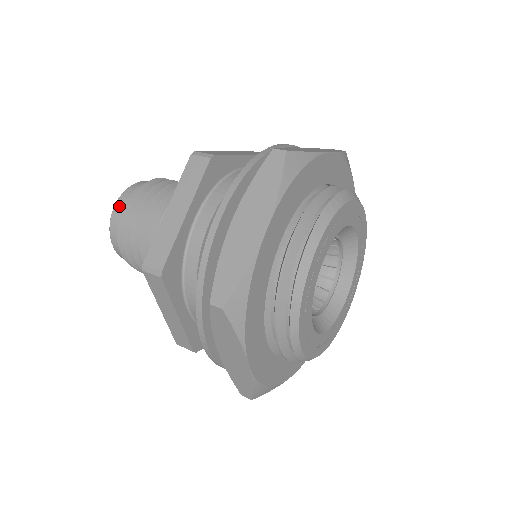
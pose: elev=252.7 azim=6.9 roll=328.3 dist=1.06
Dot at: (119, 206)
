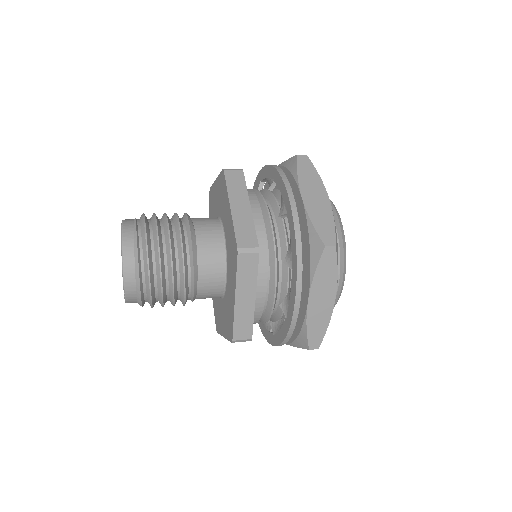
Dot at: (129, 236)
